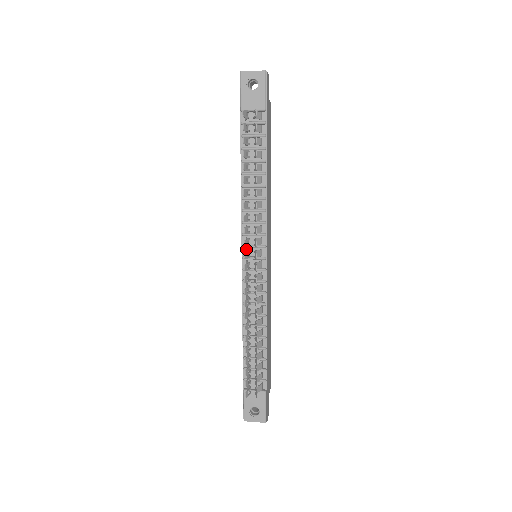
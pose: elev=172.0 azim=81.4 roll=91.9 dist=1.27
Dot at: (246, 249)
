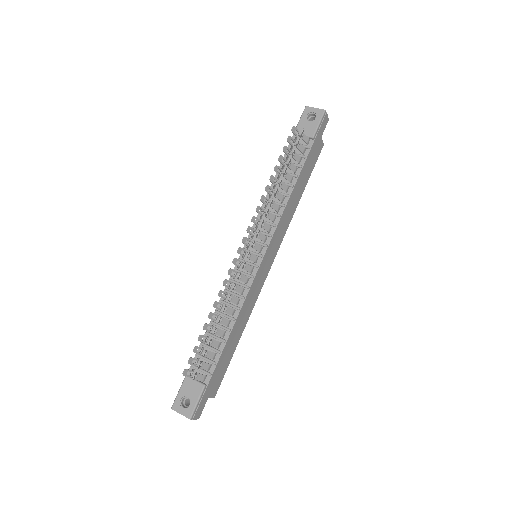
Dot at: occluded
